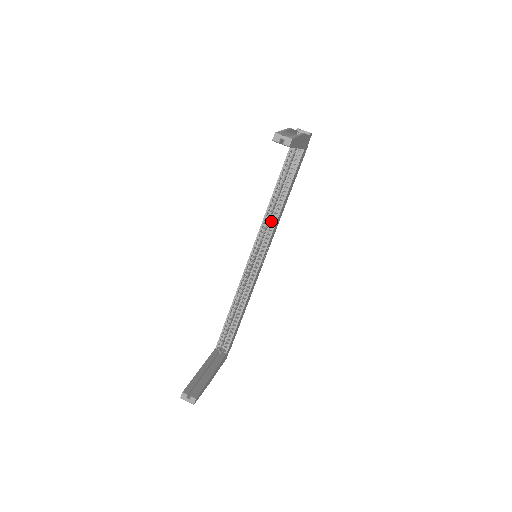
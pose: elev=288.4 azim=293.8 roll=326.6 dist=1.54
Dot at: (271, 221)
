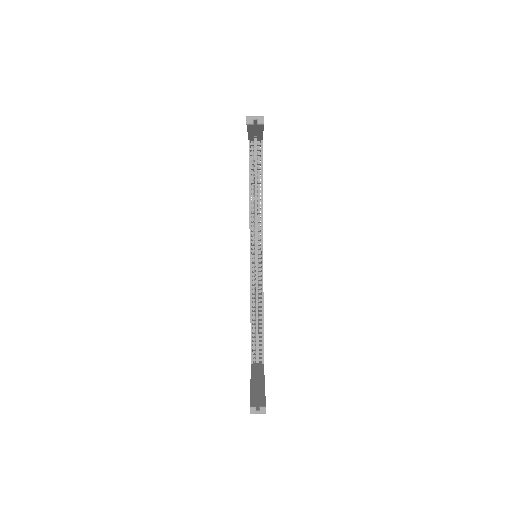
Dot at: (256, 219)
